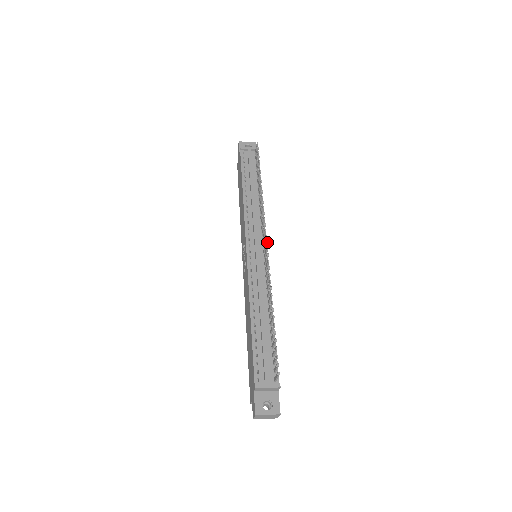
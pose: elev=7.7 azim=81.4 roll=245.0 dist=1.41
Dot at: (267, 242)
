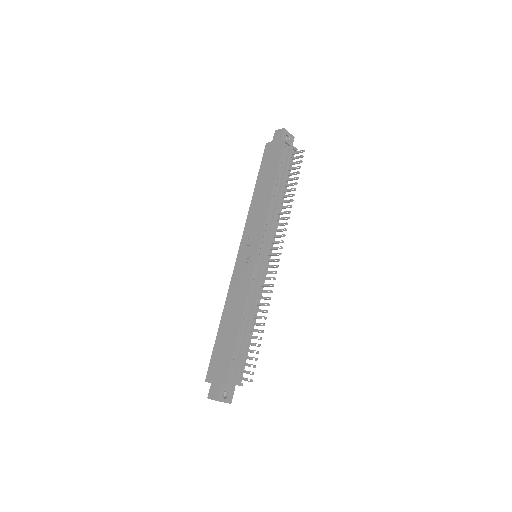
Dot at: occluded
